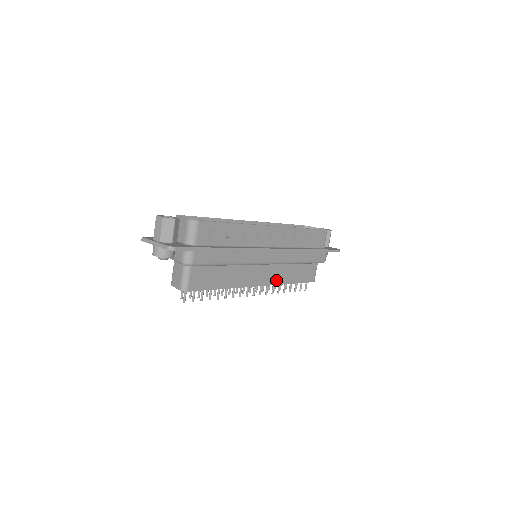
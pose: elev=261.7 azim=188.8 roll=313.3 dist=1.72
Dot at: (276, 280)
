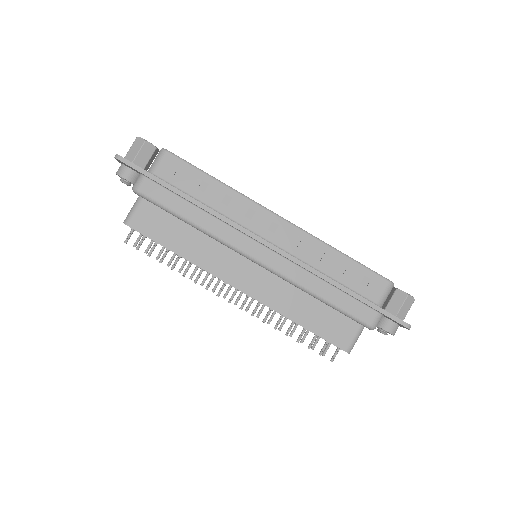
Dot at: (269, 299)
